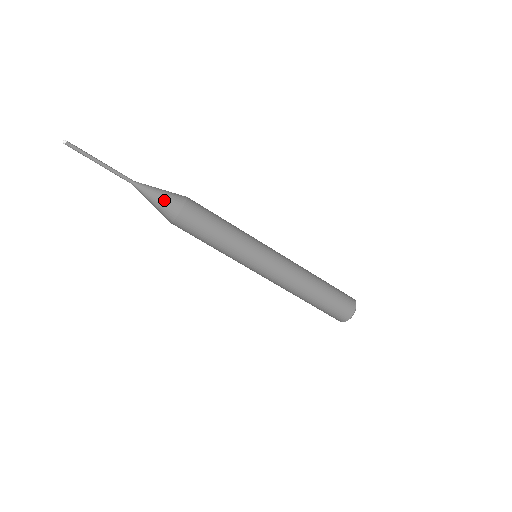
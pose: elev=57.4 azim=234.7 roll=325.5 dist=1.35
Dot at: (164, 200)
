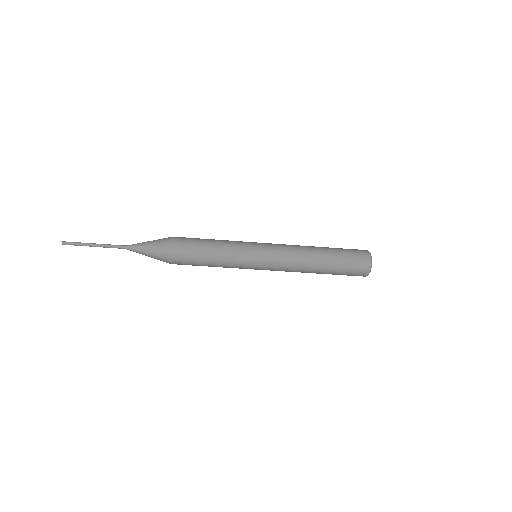
Dot at: (154, 252)
